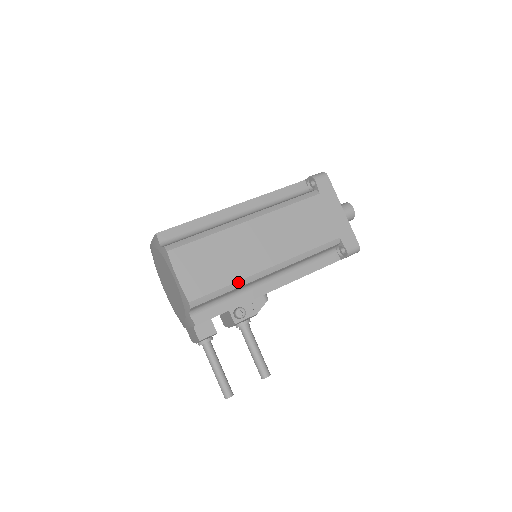
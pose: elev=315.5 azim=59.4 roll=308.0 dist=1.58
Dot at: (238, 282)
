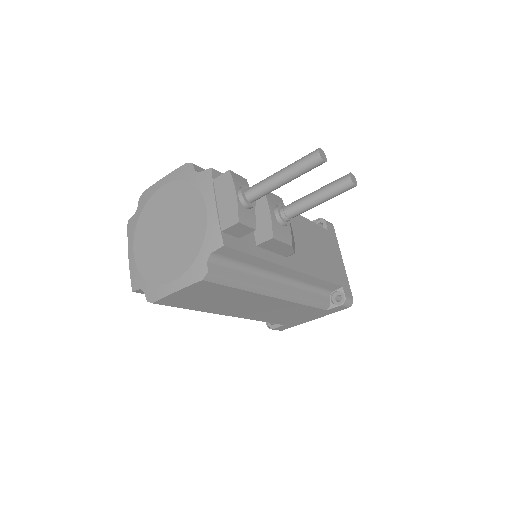
Dot at: occluded
